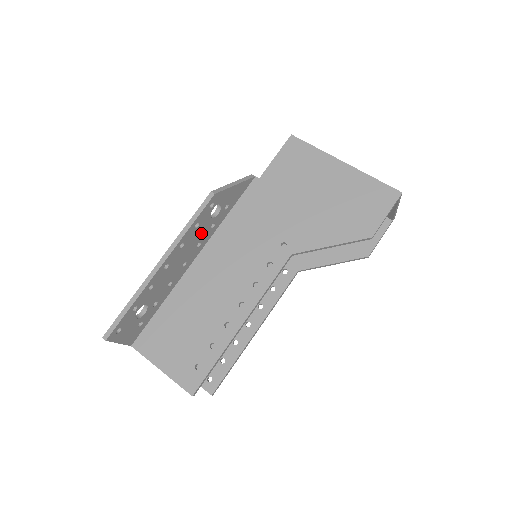
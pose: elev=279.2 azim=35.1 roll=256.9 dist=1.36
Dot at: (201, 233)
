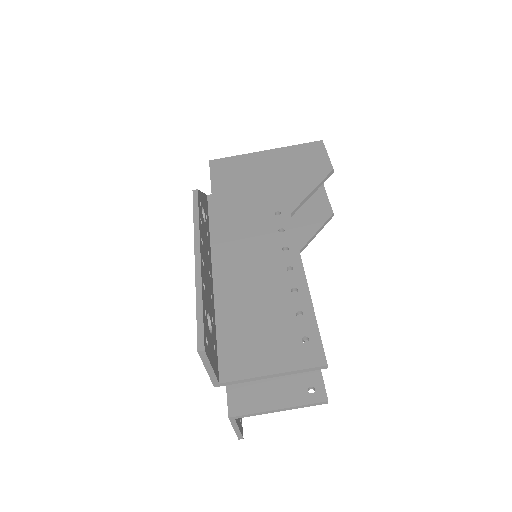
Dot at: (205, 237)
